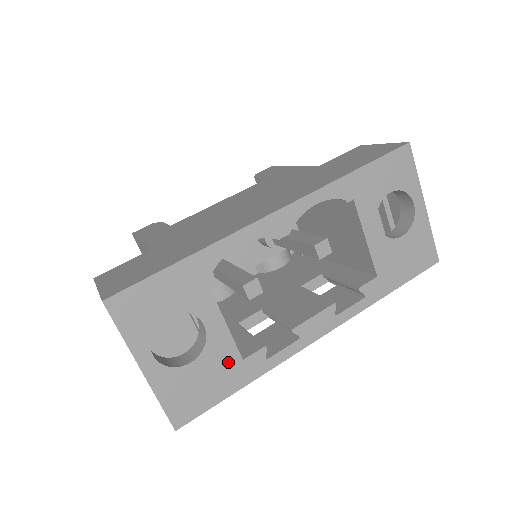
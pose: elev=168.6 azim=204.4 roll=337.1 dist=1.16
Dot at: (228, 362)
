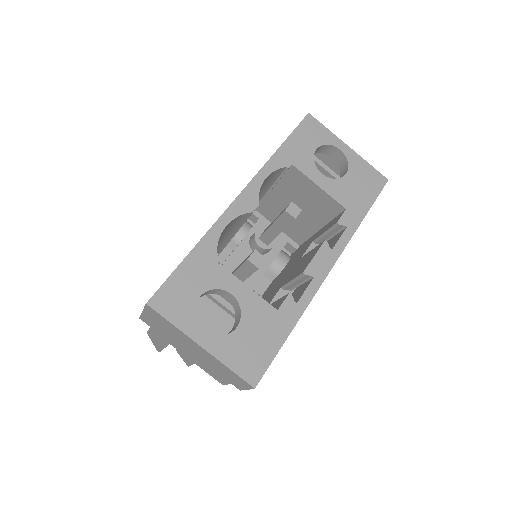
Dot at: (266, 316)
